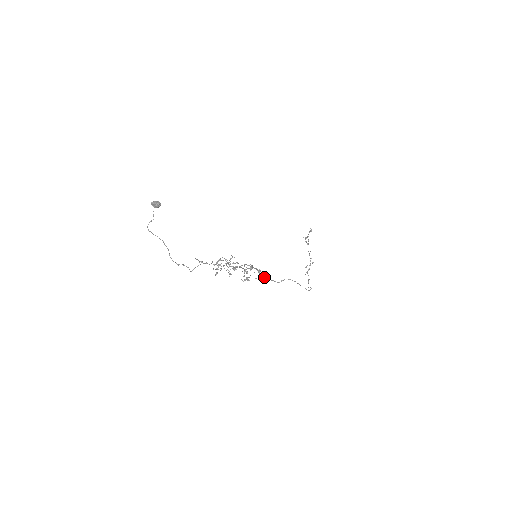
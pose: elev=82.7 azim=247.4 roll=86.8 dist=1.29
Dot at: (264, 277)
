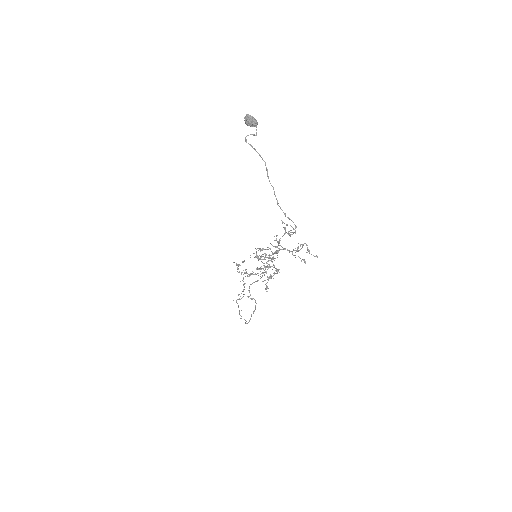
Dot at: (252, 283)
